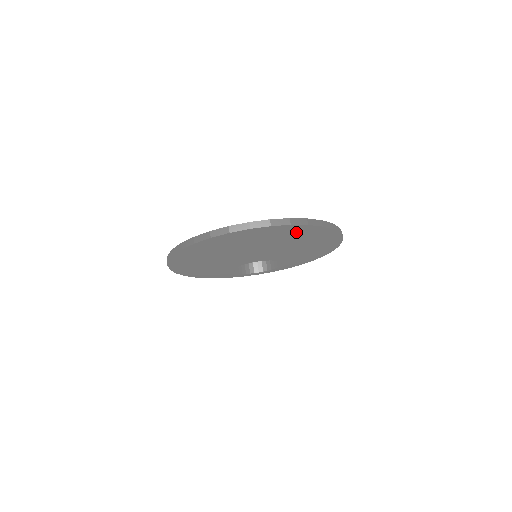
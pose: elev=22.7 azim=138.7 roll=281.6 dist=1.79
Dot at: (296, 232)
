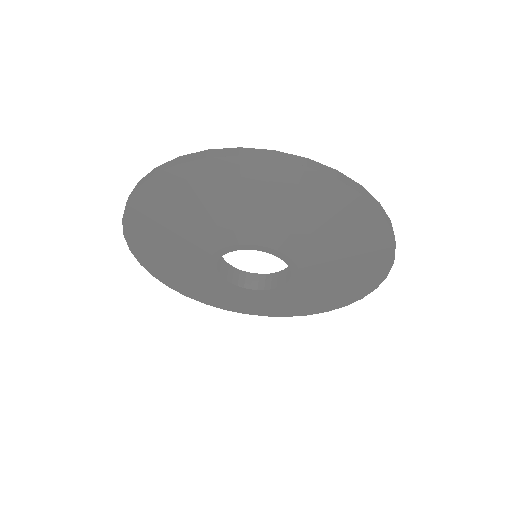
Dot at: (338, 203)
